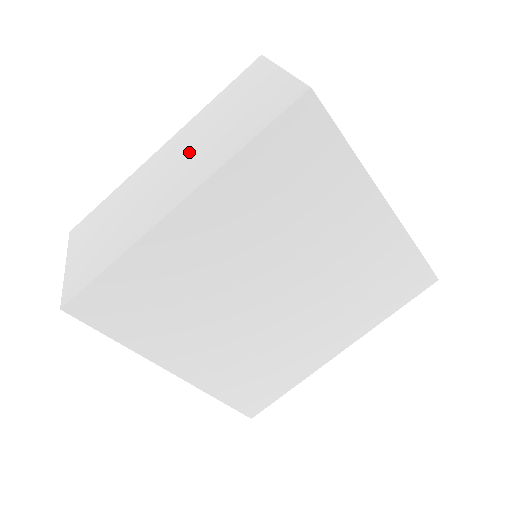
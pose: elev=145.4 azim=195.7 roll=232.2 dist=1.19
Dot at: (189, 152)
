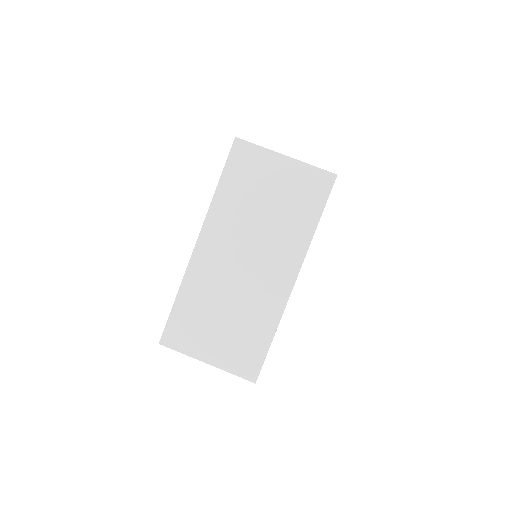
Dot at: (252, 240)
